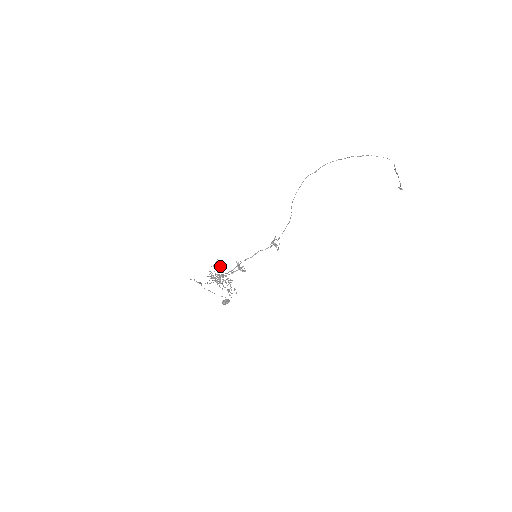
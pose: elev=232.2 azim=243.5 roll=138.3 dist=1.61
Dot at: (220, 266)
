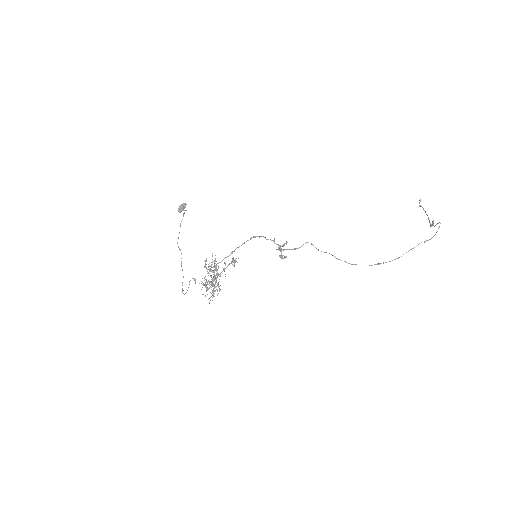
Dot at: occluded
